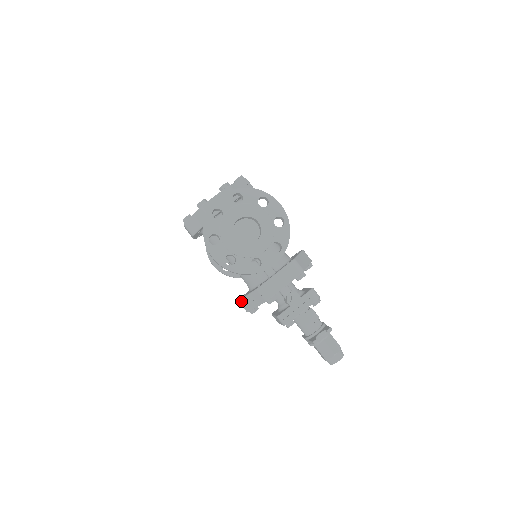
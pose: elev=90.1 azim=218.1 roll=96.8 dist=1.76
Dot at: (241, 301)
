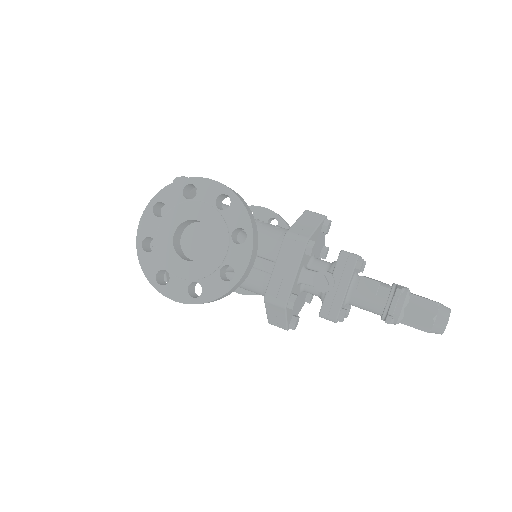
Dot at: (270, 322)
